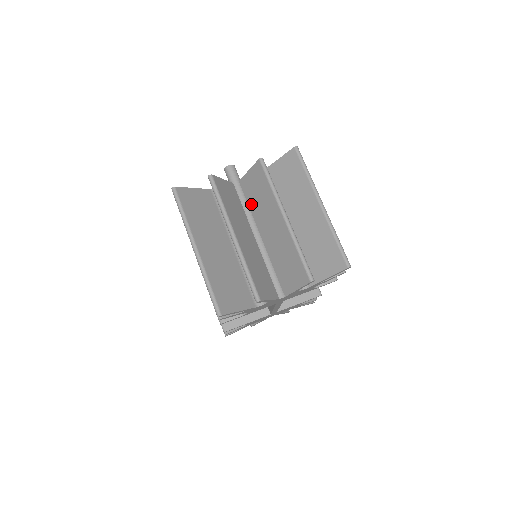
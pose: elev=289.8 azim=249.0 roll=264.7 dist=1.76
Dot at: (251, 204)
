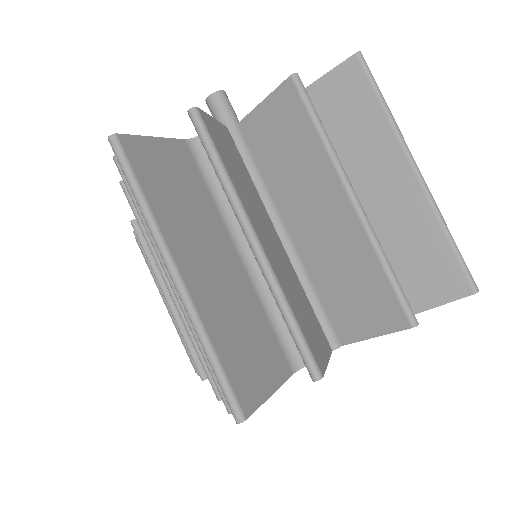
Dot at: (267, 169)
